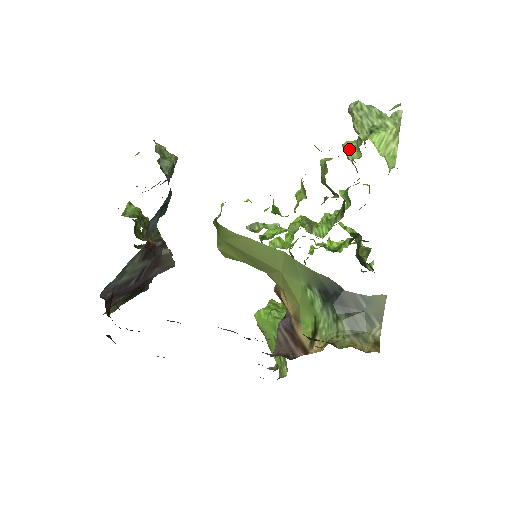
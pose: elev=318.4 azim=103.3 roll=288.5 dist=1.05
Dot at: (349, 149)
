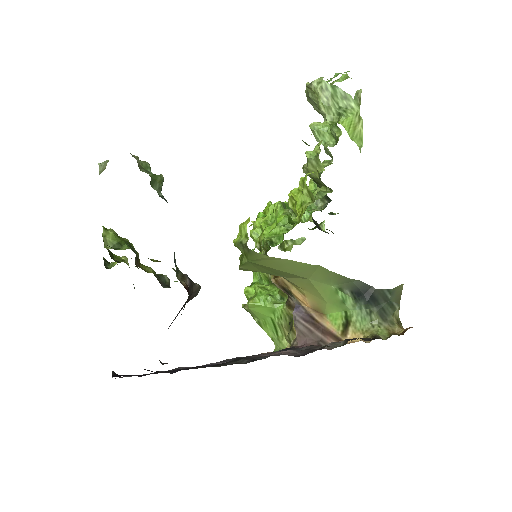
Dot at: (320, 133)
